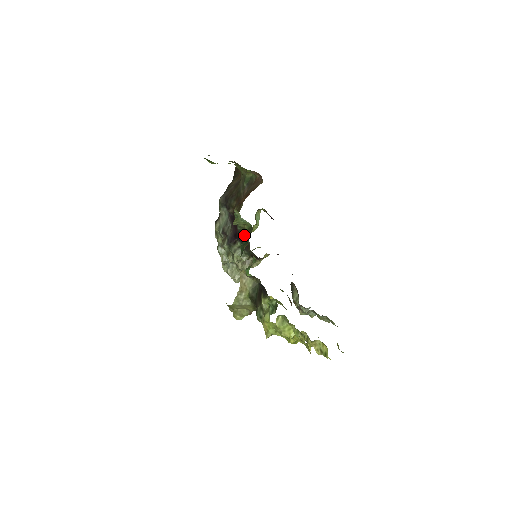
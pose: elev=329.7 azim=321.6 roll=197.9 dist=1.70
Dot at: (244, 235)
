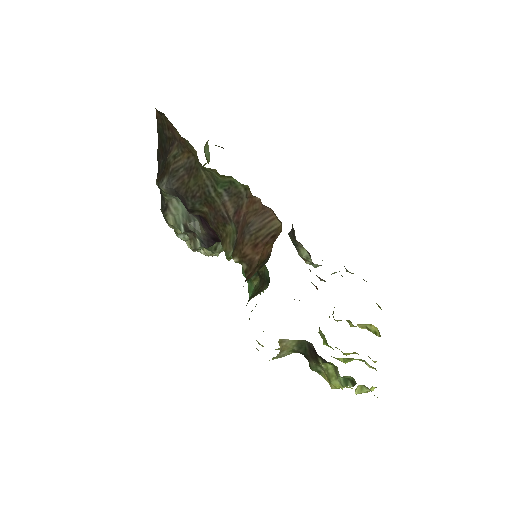
Dot at: occluded
